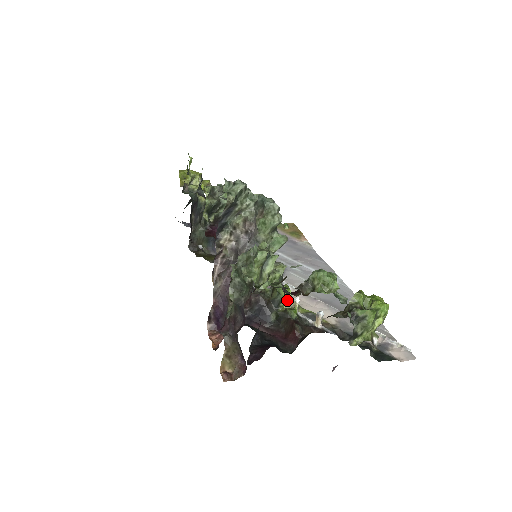
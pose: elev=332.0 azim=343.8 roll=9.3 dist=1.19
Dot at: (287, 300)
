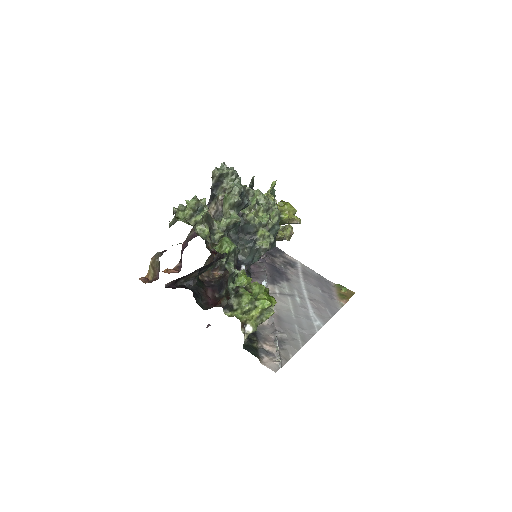
Dot at: (240, 285)
